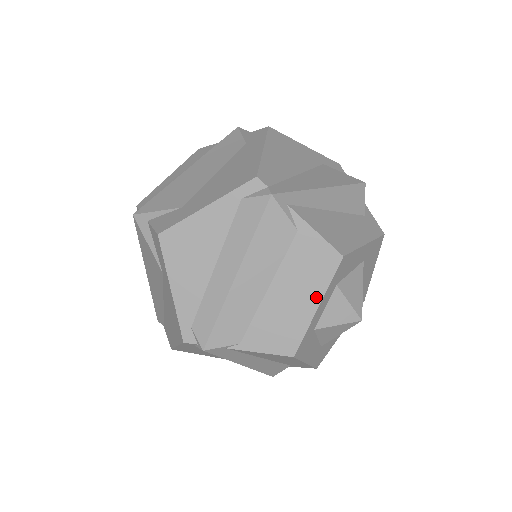
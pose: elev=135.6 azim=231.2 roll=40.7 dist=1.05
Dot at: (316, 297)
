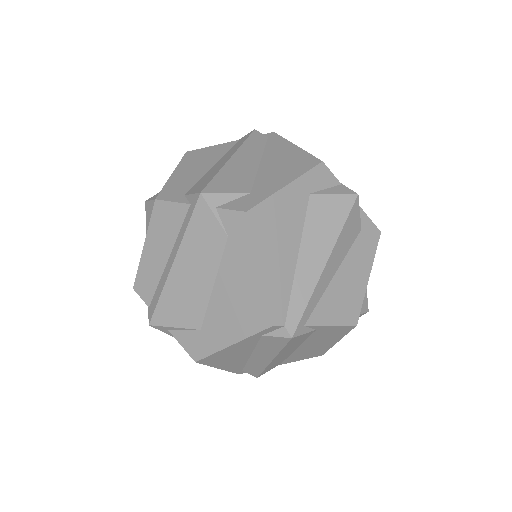
Dot at: (336, 340)
